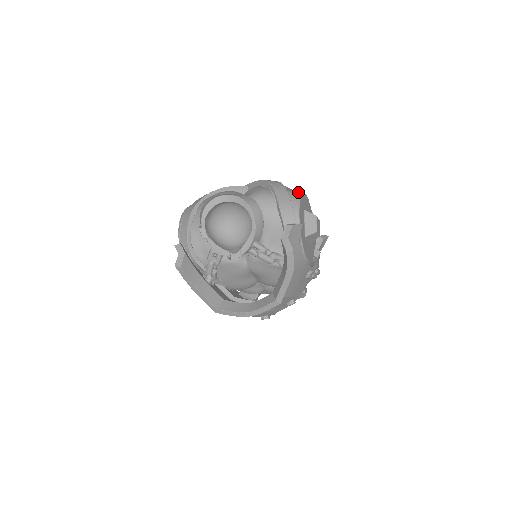
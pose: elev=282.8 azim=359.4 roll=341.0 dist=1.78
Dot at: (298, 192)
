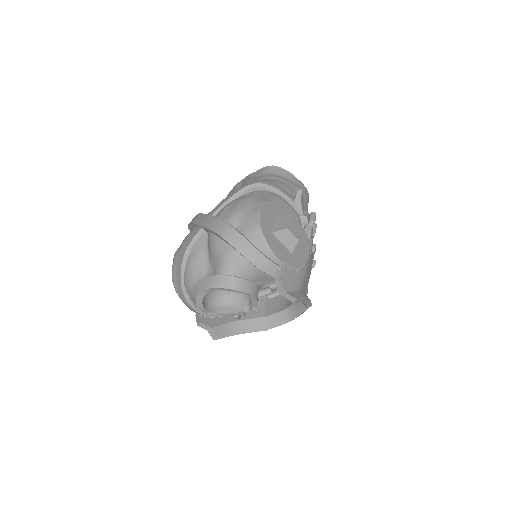
Dot at: (255, 227)
